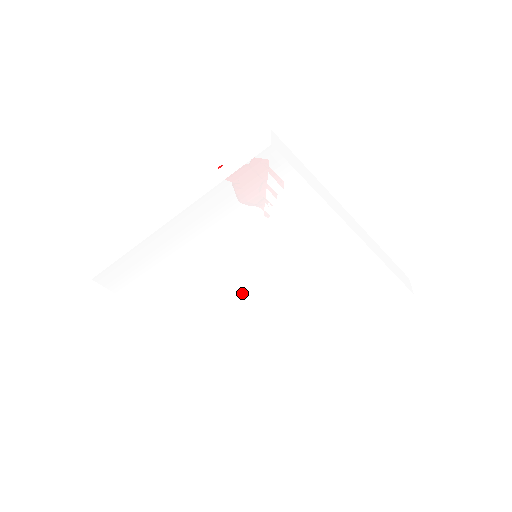
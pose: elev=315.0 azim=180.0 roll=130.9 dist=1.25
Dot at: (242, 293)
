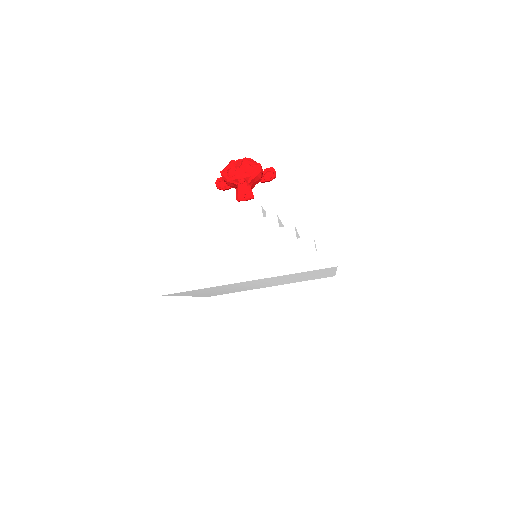
Dot at: occluded
